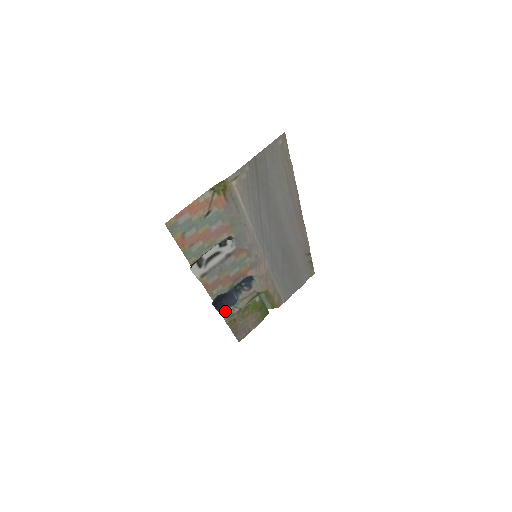
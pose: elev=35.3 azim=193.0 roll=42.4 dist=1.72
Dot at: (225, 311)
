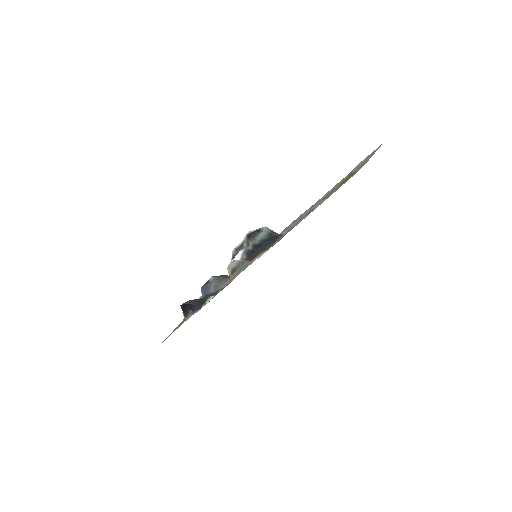
Dot at: (189, 315)
